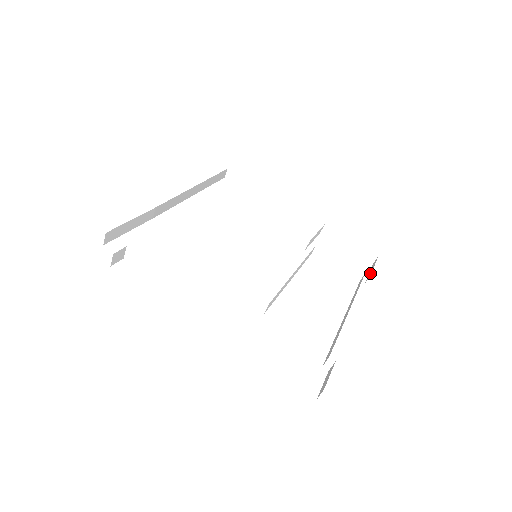
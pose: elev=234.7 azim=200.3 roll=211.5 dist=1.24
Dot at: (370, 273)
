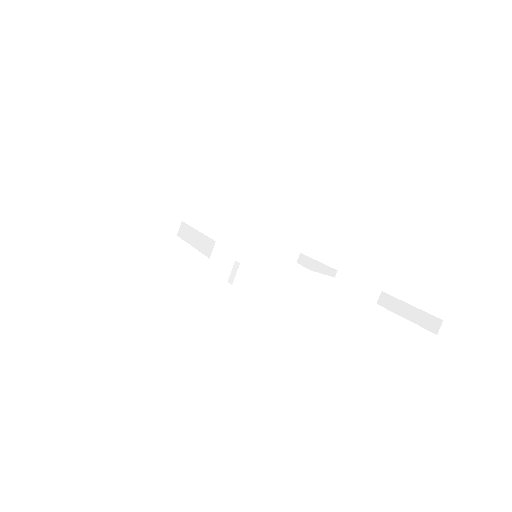
Dot at: occluded
